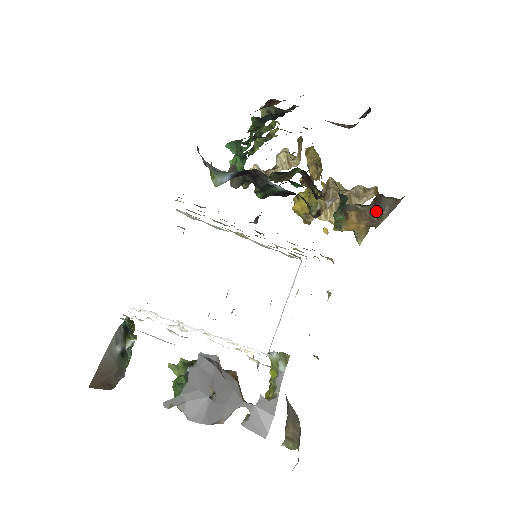
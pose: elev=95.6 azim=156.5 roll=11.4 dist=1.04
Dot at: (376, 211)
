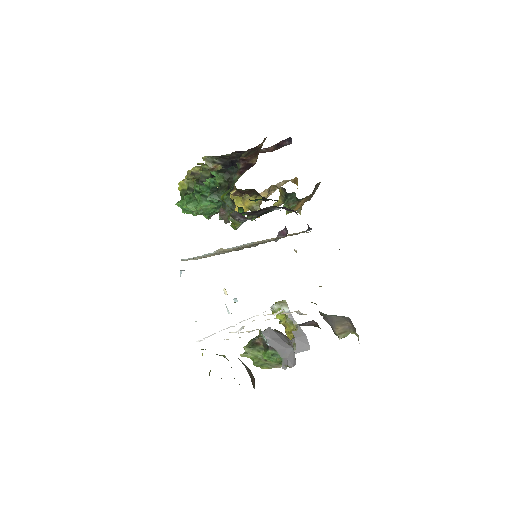
Dot at: (312, 192)
